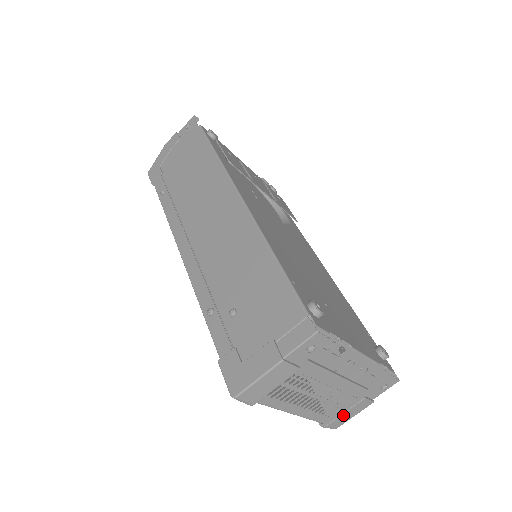
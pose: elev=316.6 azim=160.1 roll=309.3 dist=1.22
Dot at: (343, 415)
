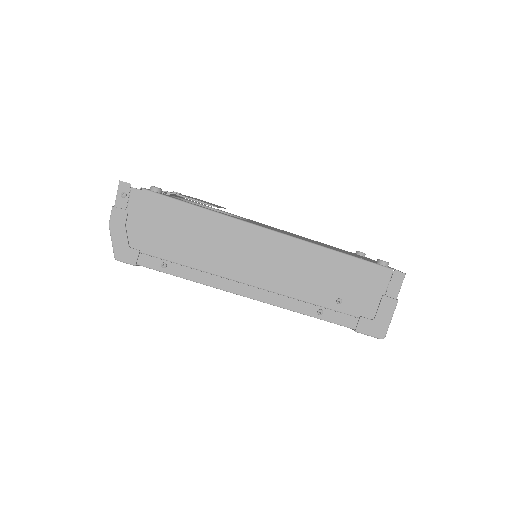
Dot at: occluded
